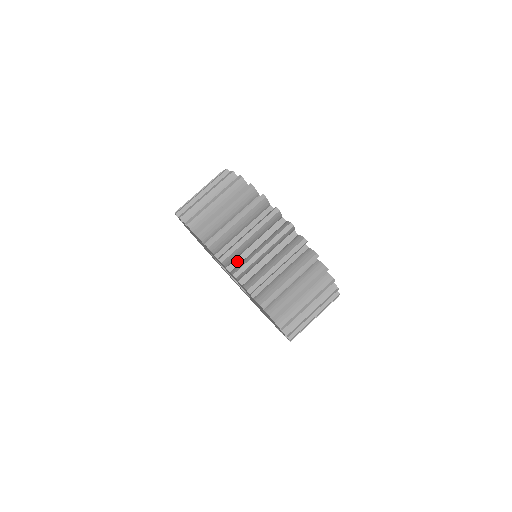
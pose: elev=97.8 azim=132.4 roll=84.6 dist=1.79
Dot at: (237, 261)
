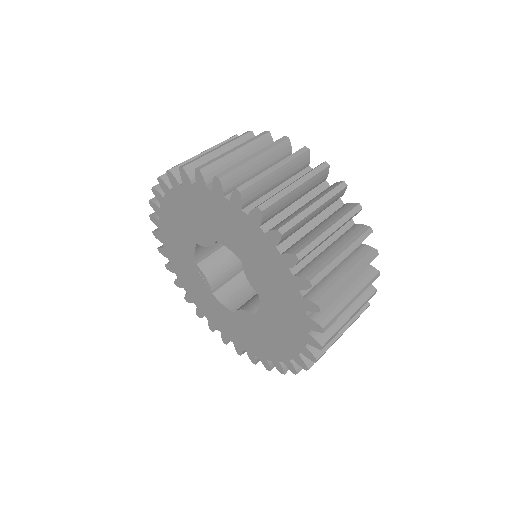
Dot at: occluded
